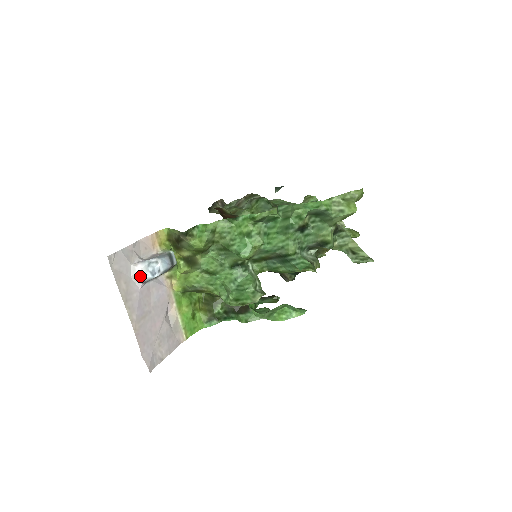
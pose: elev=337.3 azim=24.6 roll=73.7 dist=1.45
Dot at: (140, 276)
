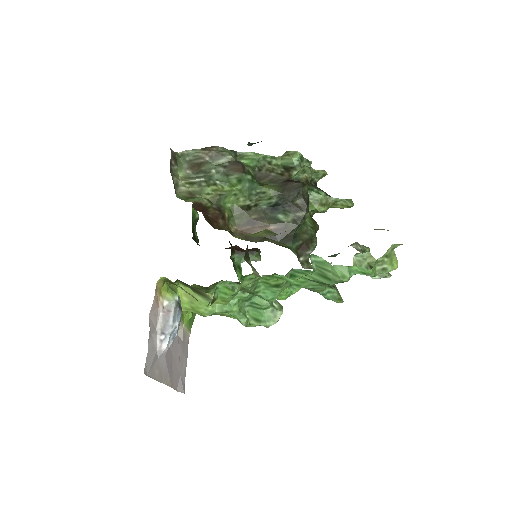
Dot at: (165, 350)
